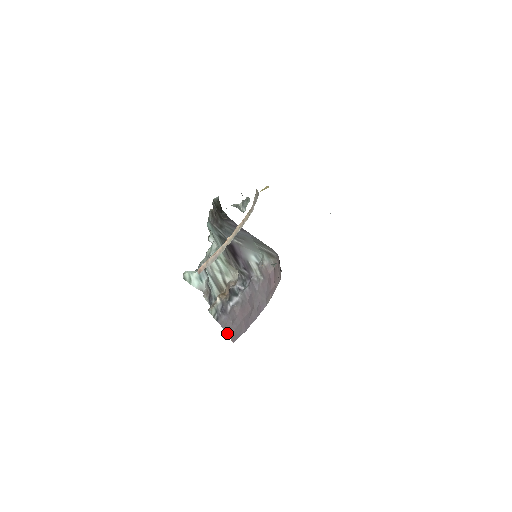
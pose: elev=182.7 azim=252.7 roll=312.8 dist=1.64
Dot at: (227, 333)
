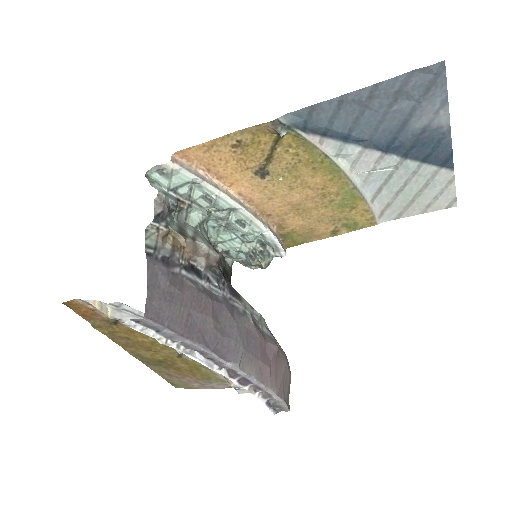
Dot at: (148, 286)
